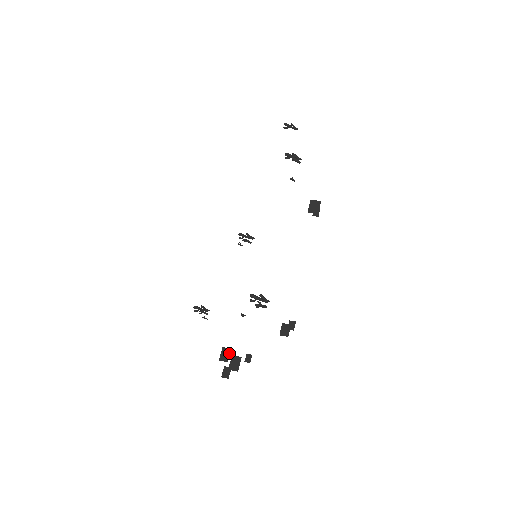
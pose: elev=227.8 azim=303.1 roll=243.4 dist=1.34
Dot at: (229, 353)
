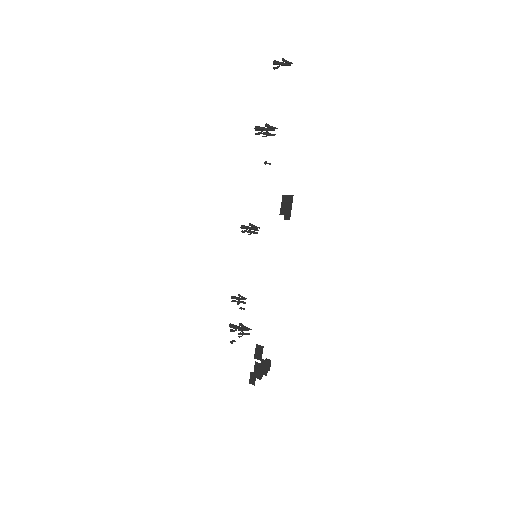
Dot at: (262, 351)
